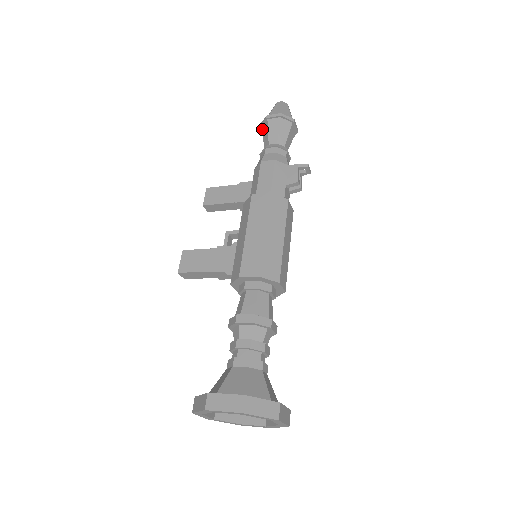
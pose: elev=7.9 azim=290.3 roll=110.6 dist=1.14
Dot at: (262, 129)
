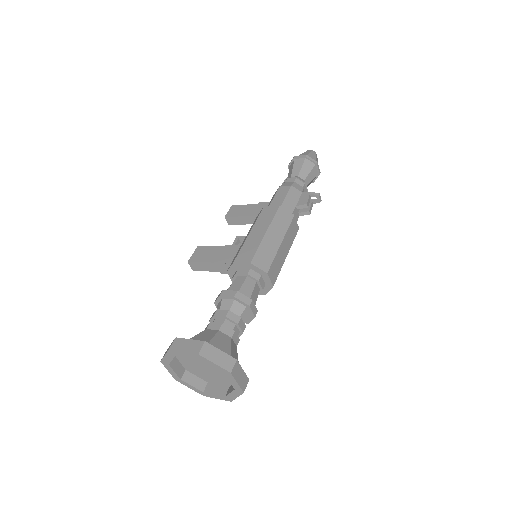
Dot at: (289, 167)
